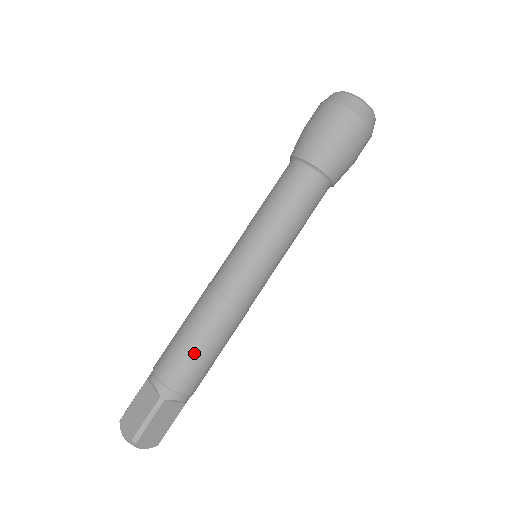
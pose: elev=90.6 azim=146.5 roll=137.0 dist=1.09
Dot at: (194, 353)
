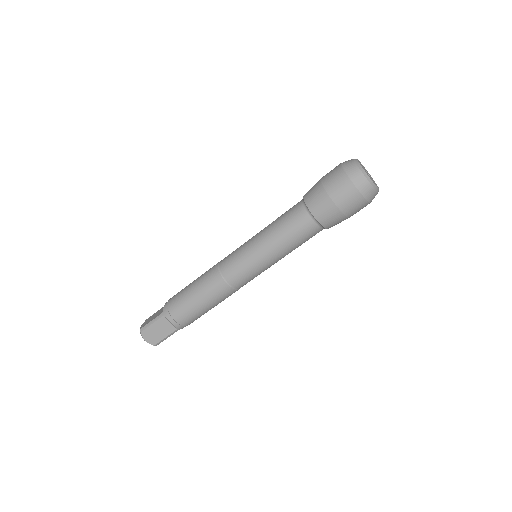
Dot at: (204, 312)
